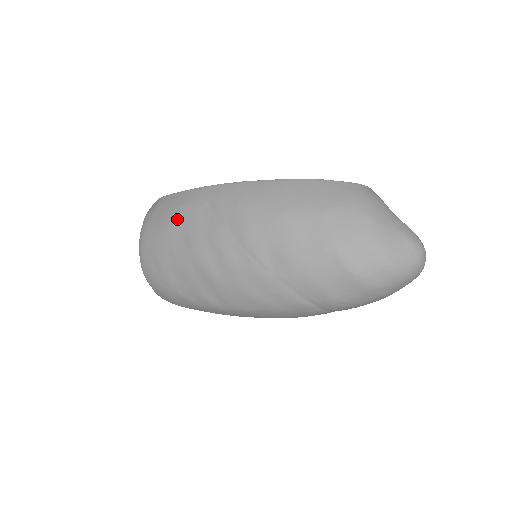
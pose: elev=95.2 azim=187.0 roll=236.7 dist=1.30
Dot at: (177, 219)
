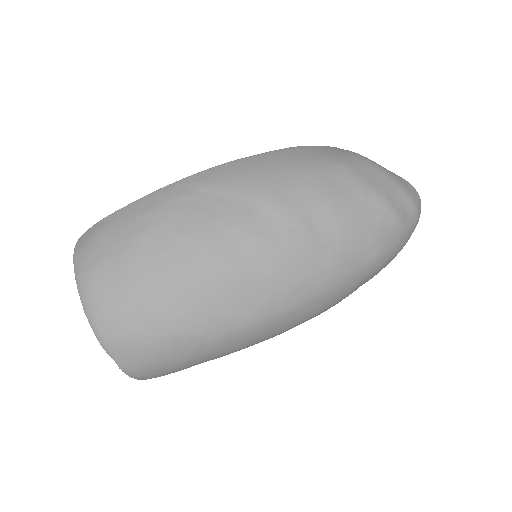
Dot at: (157, 225)
